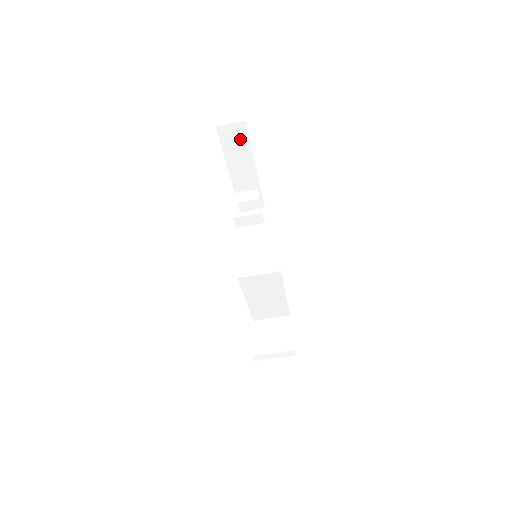
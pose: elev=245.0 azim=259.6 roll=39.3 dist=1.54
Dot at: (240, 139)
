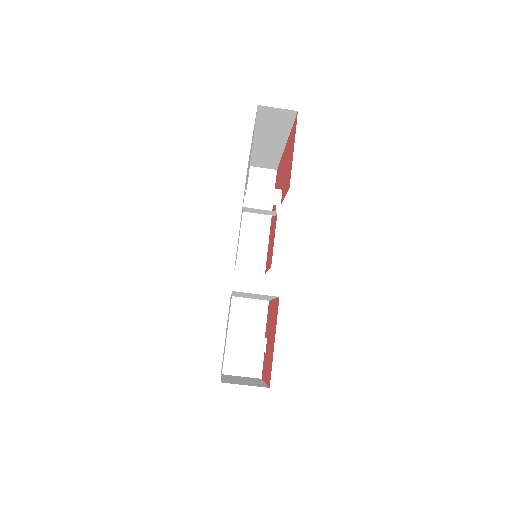
Dot at: (281, 121)
